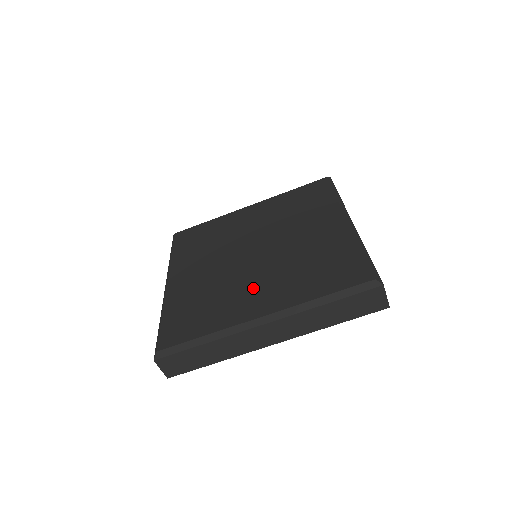
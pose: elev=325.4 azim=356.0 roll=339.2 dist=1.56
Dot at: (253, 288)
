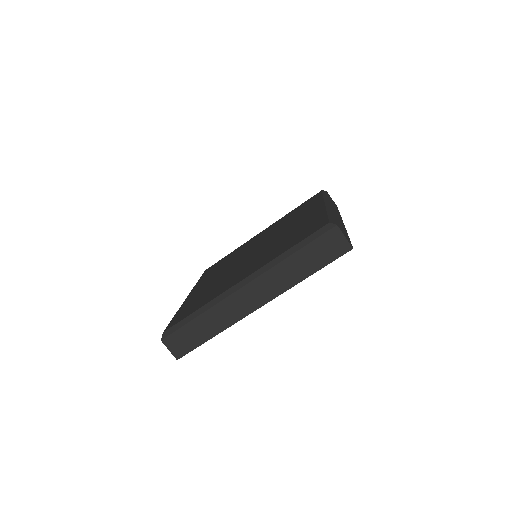
Dot at: (243, 269)
